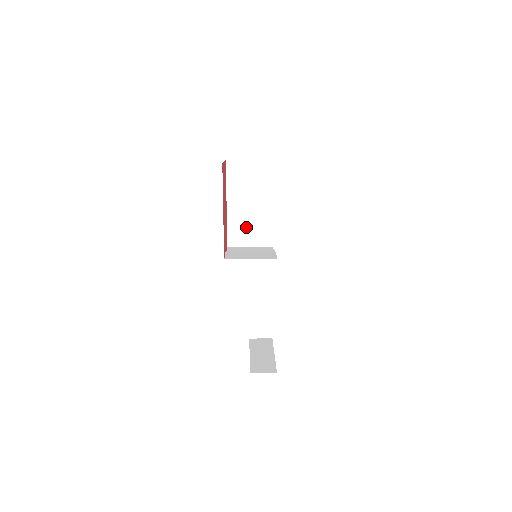
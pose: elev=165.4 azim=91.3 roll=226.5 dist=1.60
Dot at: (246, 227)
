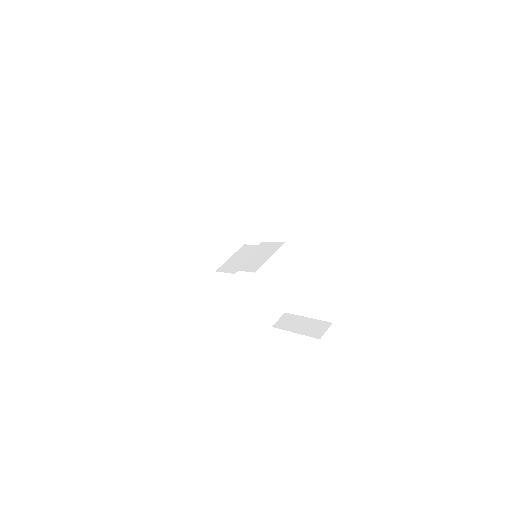
Dot at: (218, 244)
